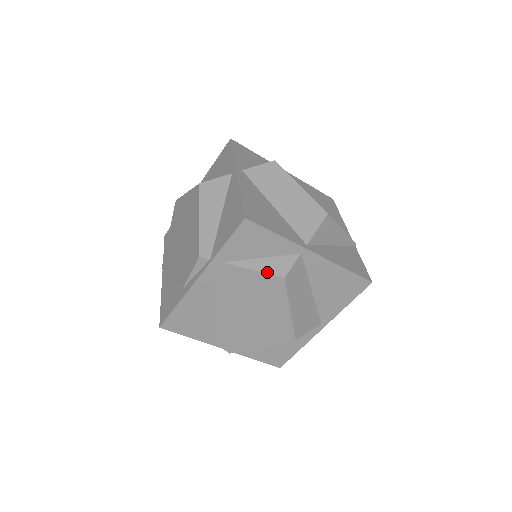
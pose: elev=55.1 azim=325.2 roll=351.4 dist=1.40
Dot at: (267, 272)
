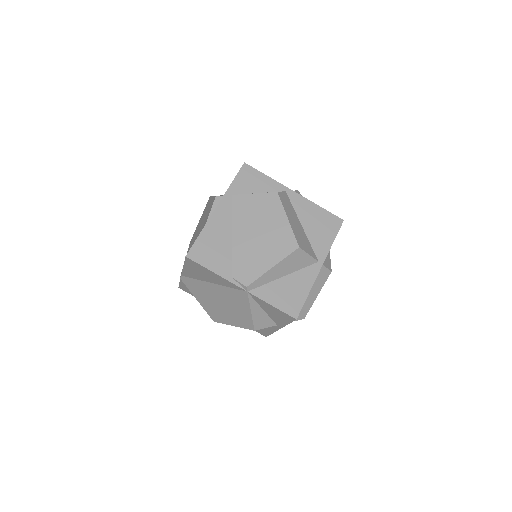
Dot at: (265, 193)
